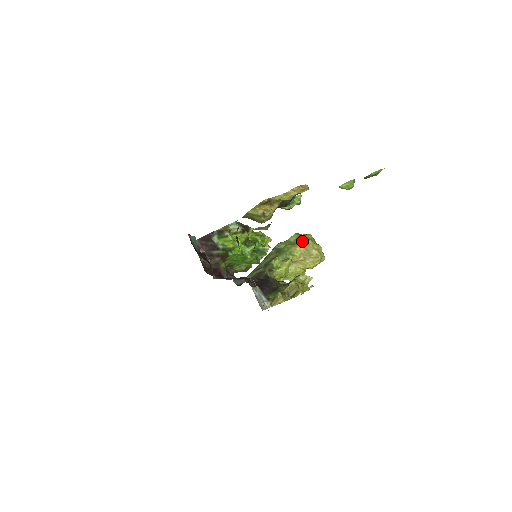
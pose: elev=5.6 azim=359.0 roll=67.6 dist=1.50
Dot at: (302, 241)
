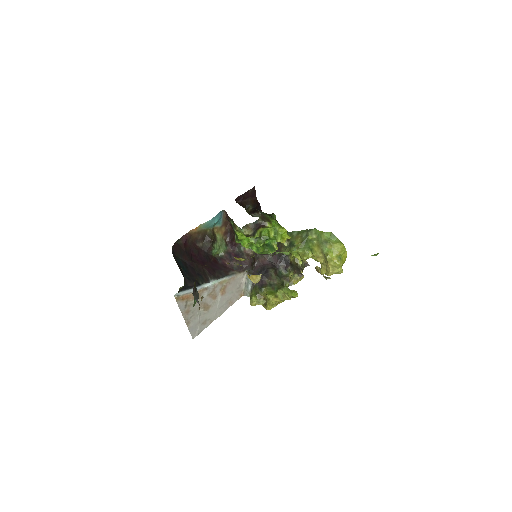
Dot at: (324, 250)
